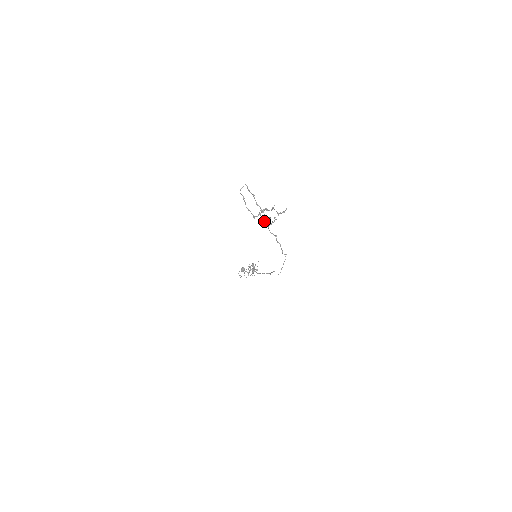
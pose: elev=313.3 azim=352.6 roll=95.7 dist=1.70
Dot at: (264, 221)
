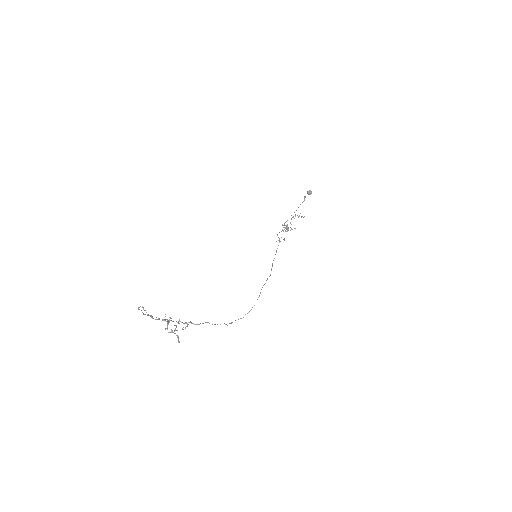
Dot at: occluded
